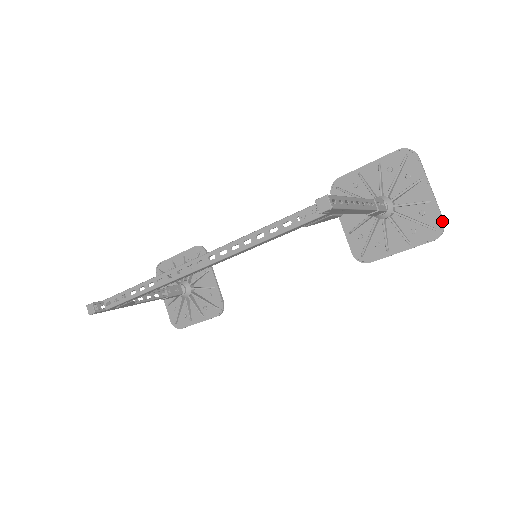
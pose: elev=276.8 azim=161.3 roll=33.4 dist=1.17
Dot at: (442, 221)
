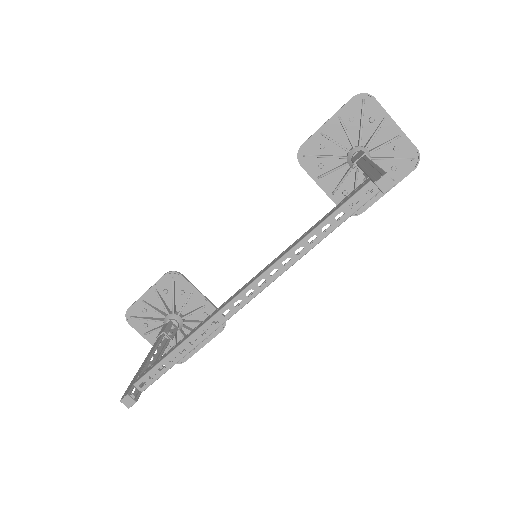
Dot at: (416, 149)
